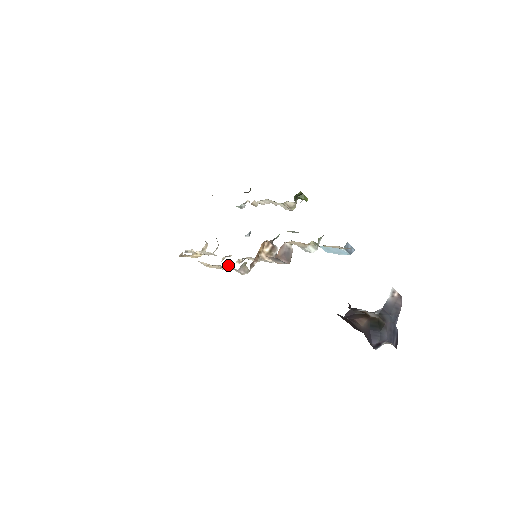
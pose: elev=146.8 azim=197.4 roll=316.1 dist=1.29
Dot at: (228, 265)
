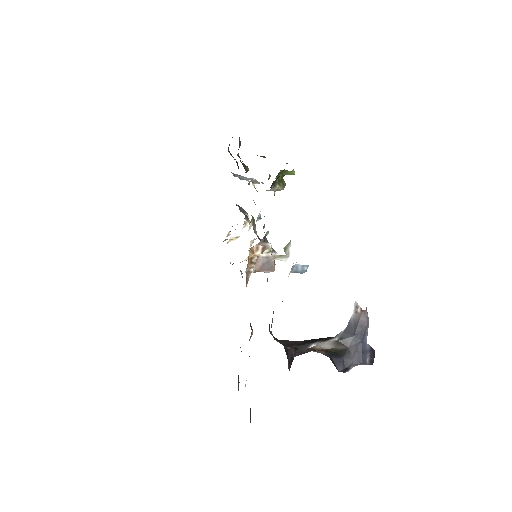
Dot at: occluded
